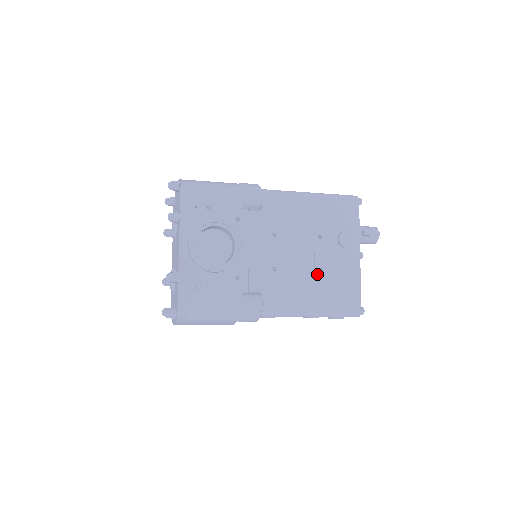
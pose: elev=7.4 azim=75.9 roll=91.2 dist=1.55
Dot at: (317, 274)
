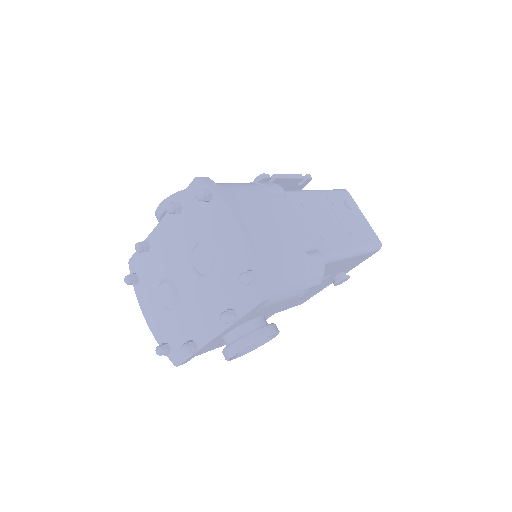
Dot at: (298, 298)
